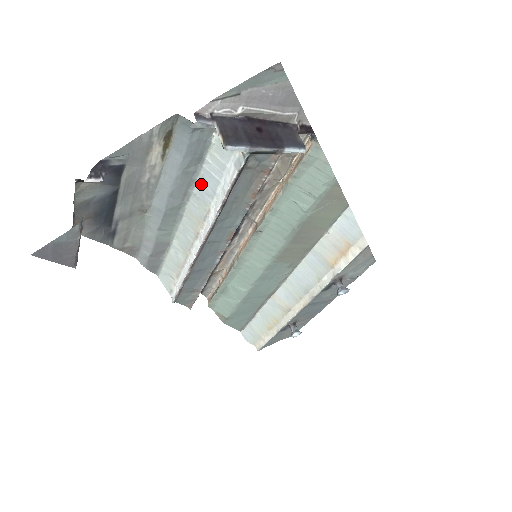
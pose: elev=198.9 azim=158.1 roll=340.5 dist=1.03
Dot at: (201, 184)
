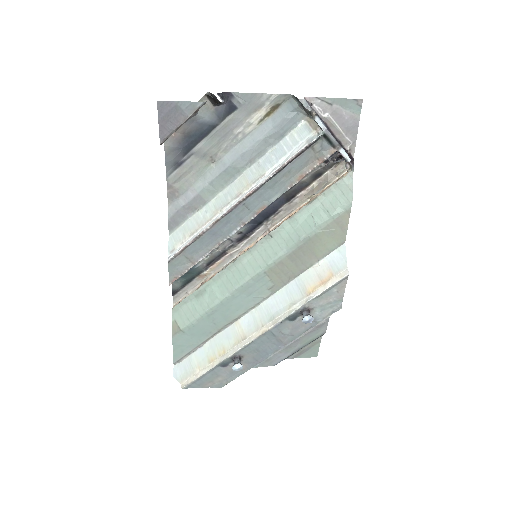
Dot at: (269, 155)
